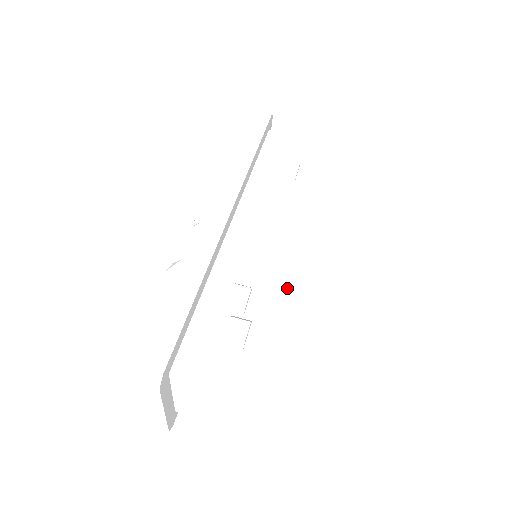
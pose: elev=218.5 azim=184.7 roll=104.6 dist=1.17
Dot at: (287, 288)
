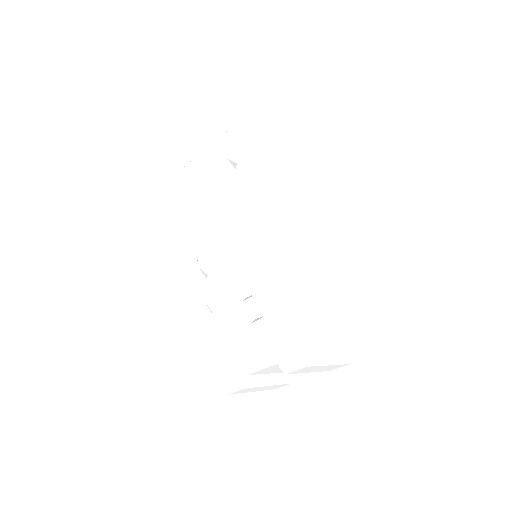
Dot at: (262, 286)
